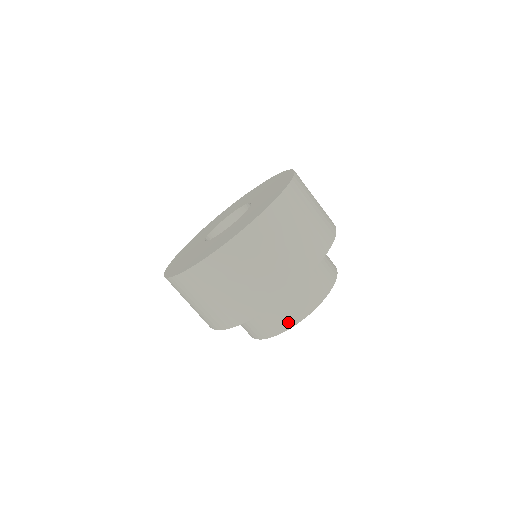
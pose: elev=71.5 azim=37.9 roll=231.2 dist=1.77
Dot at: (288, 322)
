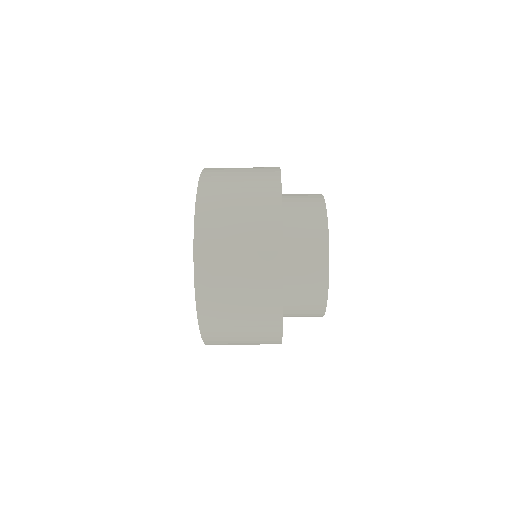
Dot at: occluded
